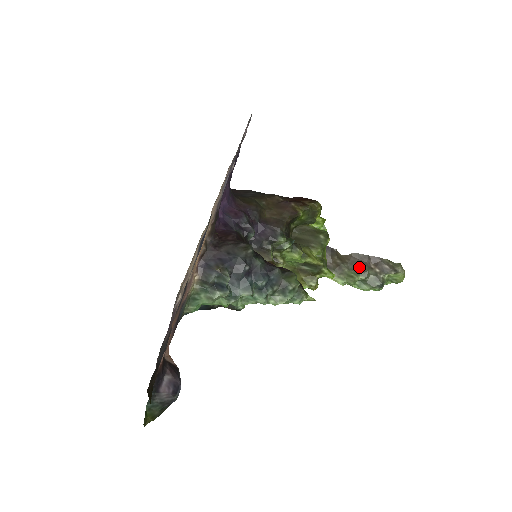
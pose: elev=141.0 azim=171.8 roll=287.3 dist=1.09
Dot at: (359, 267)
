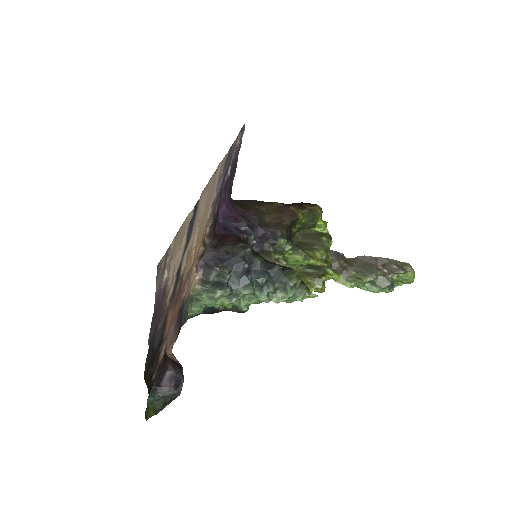
Dot at: (366, 269)
